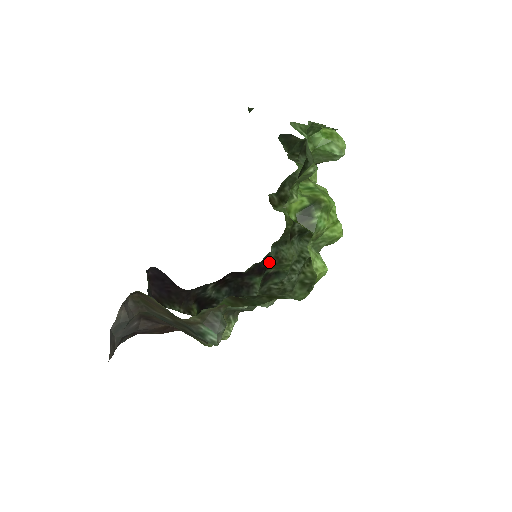
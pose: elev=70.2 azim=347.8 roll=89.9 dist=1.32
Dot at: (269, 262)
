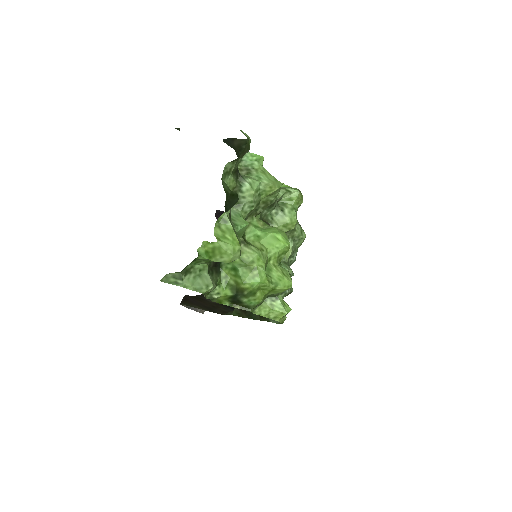
Dot at: occluded
